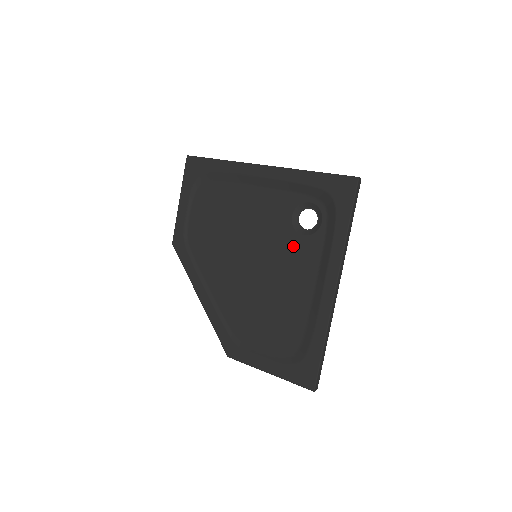
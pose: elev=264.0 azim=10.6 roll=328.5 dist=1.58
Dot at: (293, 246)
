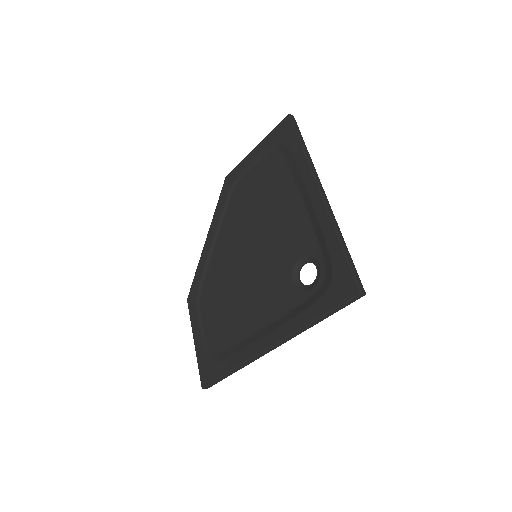
Dot at: (280, 281)
